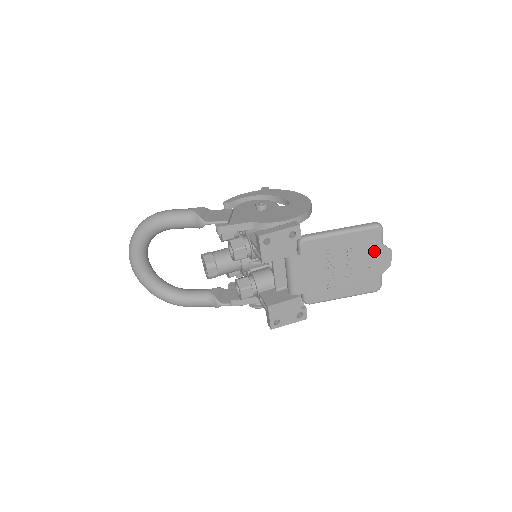
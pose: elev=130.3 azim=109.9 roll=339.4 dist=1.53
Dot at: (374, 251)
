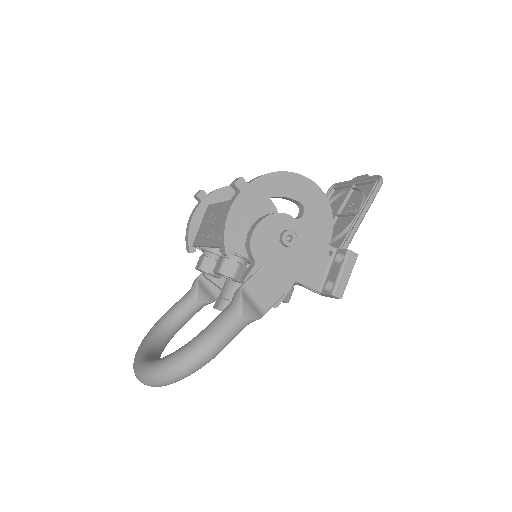
Dot at: (362, 190)
